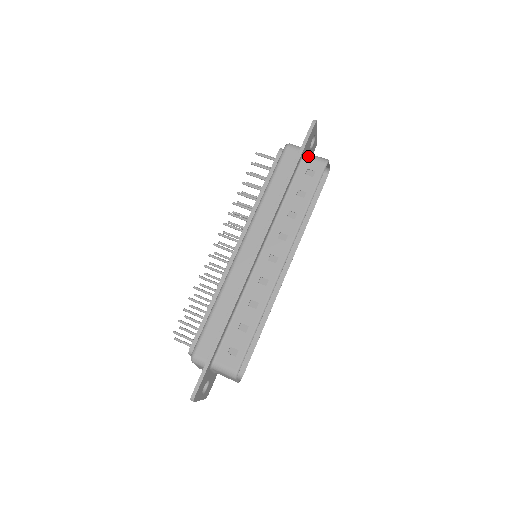
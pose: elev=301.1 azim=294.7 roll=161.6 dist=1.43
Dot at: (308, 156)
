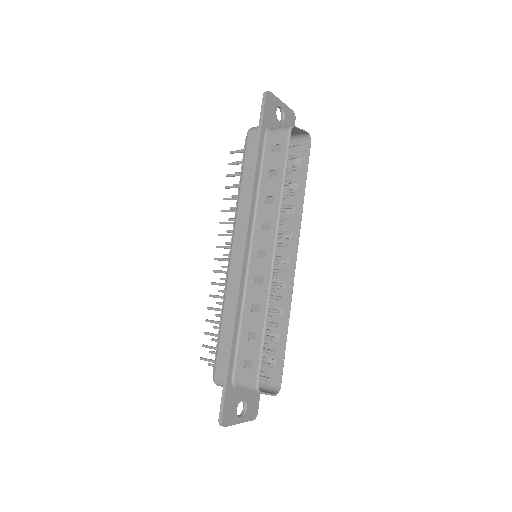
Dot at: (271, 132)
